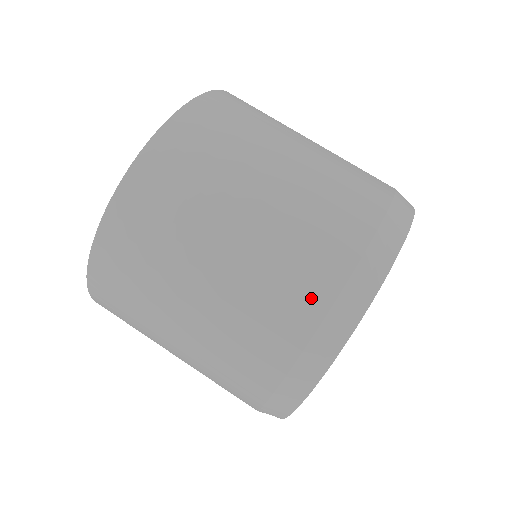
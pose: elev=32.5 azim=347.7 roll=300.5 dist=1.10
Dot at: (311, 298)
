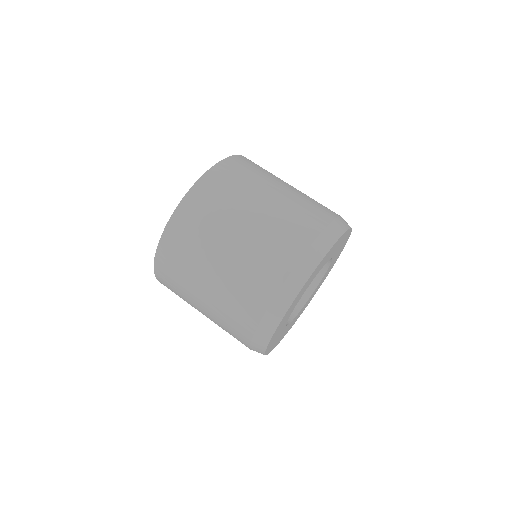
Dot at: (292, 250)
